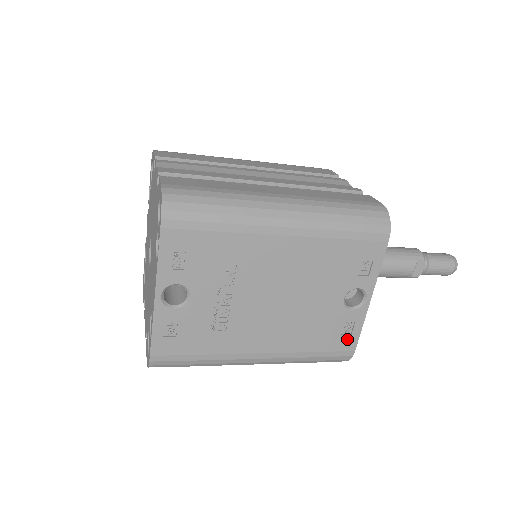
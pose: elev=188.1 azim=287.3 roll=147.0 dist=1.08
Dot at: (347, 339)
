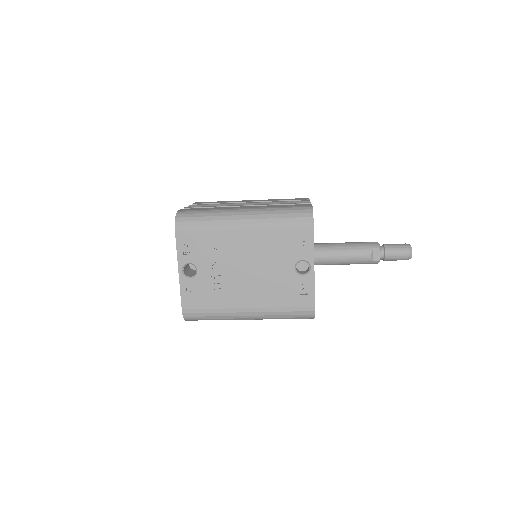
Dot at: (306, 298)
